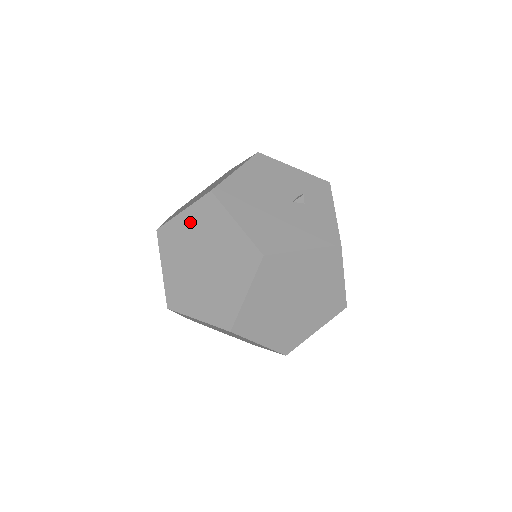
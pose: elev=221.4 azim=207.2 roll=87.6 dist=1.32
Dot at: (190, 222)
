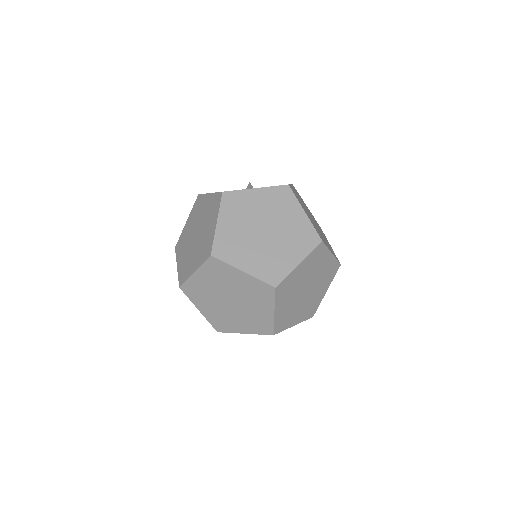
Dot at: (229, 221)
